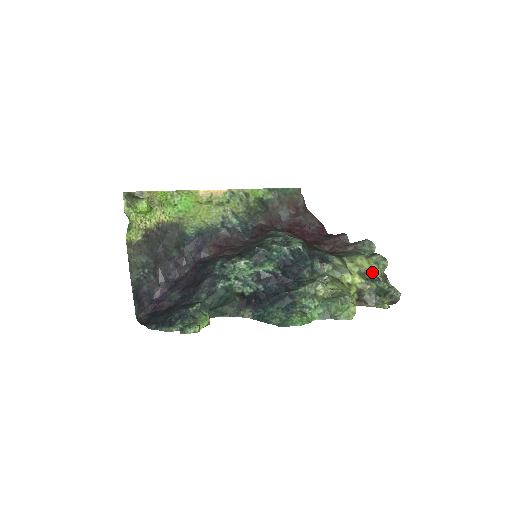
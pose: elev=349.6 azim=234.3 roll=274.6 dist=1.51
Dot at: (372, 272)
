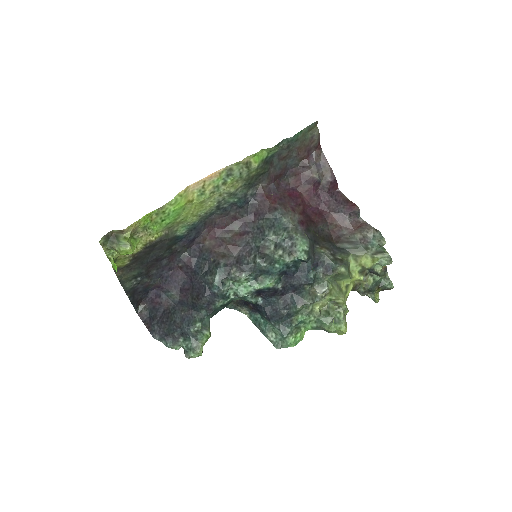
Dot at: (373, 268)
